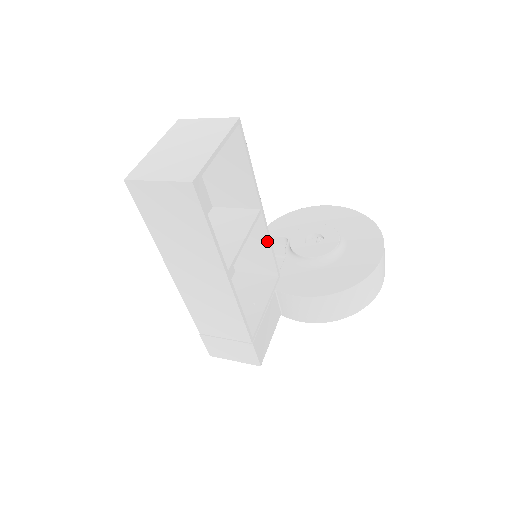
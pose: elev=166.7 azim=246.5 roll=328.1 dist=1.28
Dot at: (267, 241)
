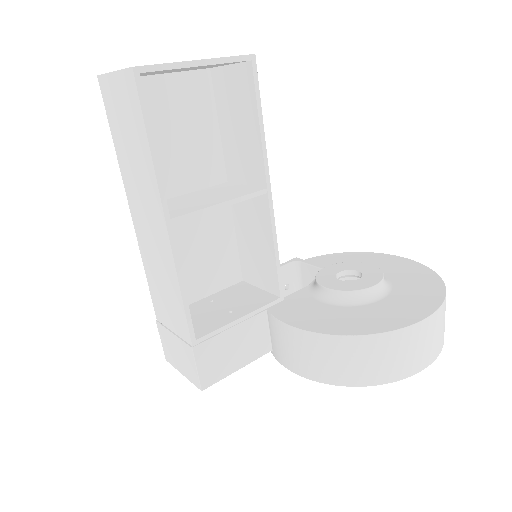
Dot at: (271, 239)
